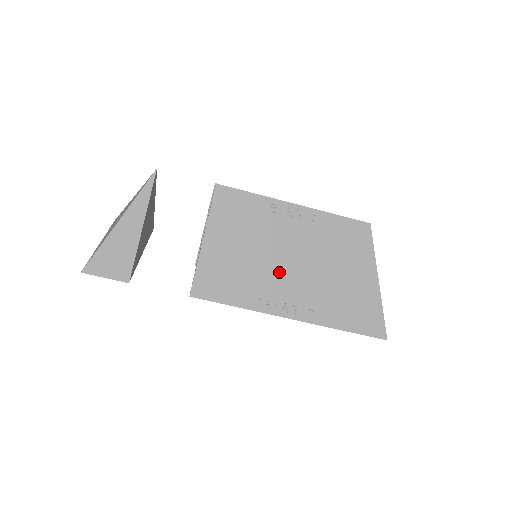
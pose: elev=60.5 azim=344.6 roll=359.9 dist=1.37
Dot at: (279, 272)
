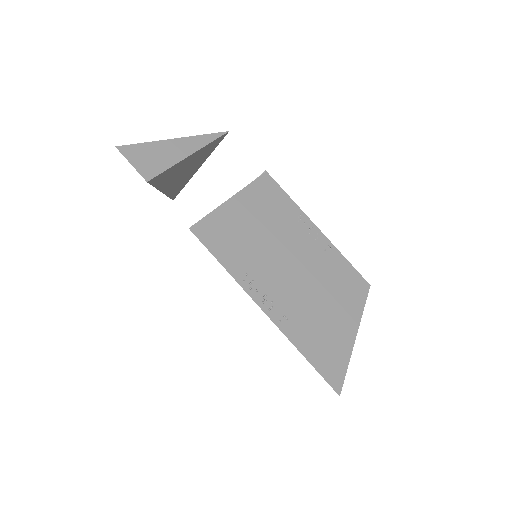
Dot at: (276, 266)
